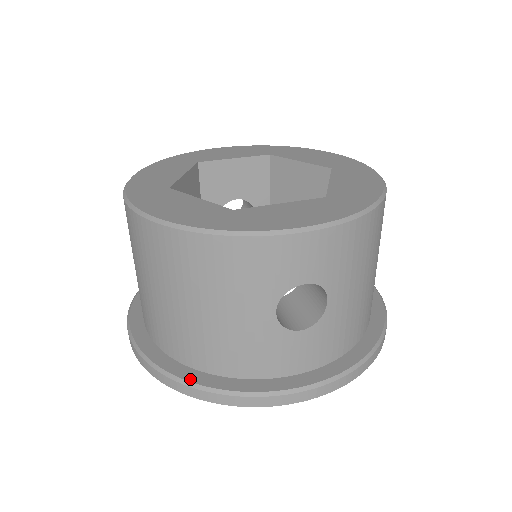
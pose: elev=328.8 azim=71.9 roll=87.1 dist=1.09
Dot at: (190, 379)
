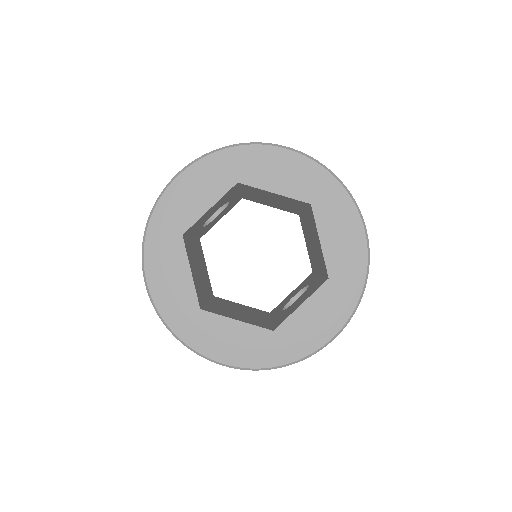
Dot at: occluded
